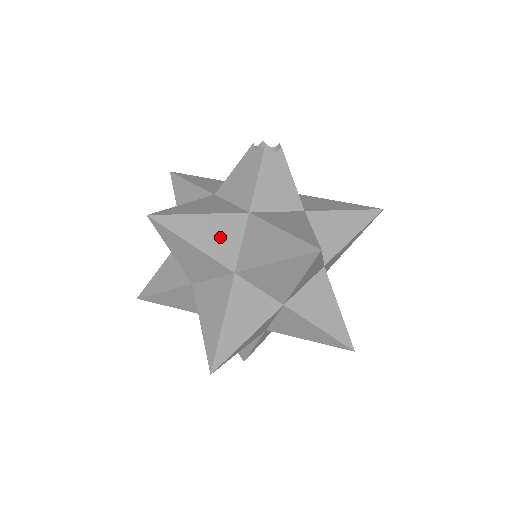
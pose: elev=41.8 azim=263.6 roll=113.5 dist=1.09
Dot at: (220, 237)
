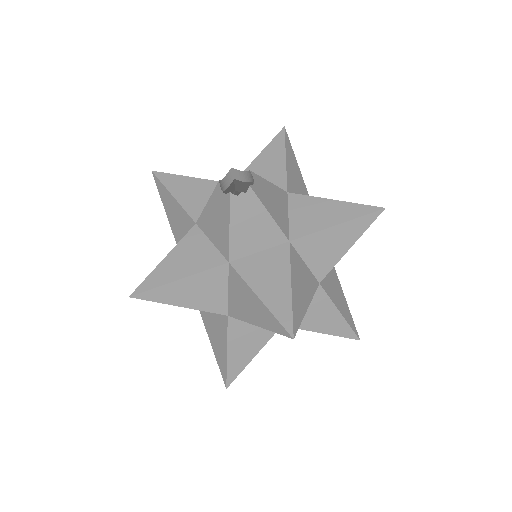
Dot at: (205, 292)
